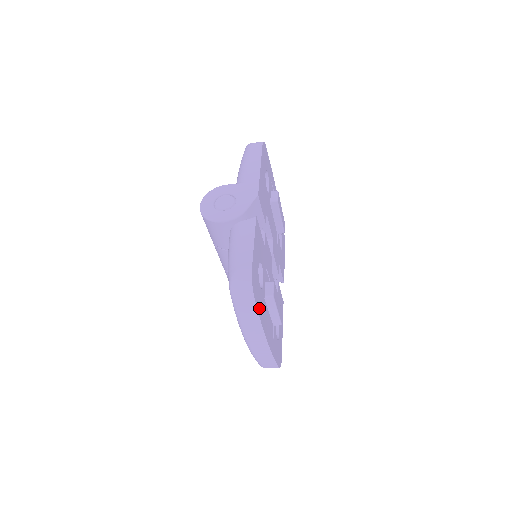
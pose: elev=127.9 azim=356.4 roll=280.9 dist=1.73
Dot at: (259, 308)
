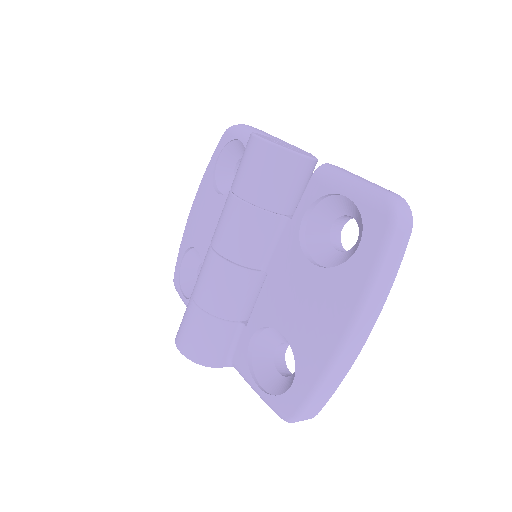
Dot at: occluded
